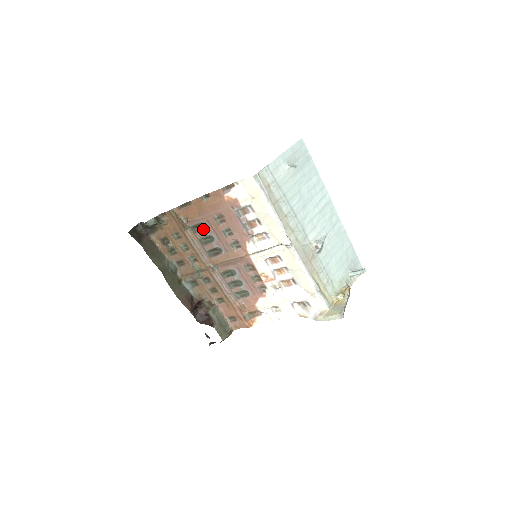
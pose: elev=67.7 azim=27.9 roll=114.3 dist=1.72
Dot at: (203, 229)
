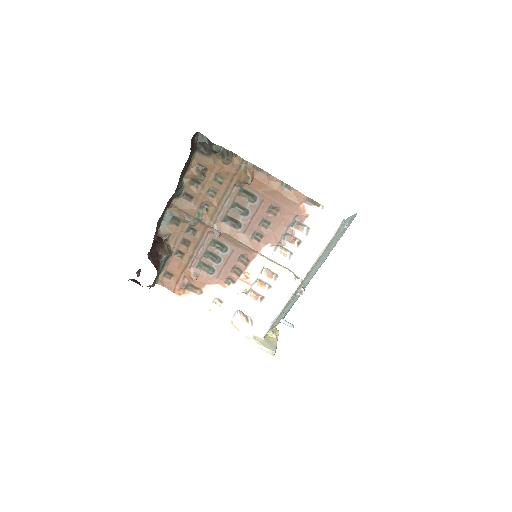
Dot at: (249, 200)
